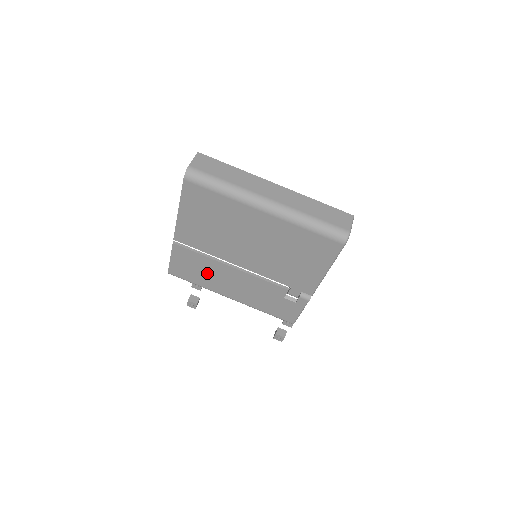
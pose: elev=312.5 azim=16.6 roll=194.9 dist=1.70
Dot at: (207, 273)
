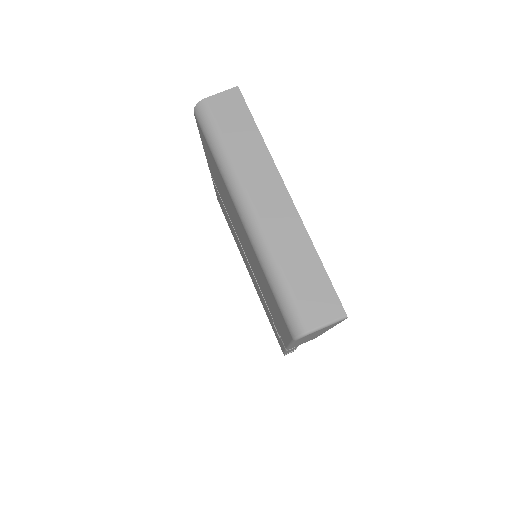
Dot at: occluded
